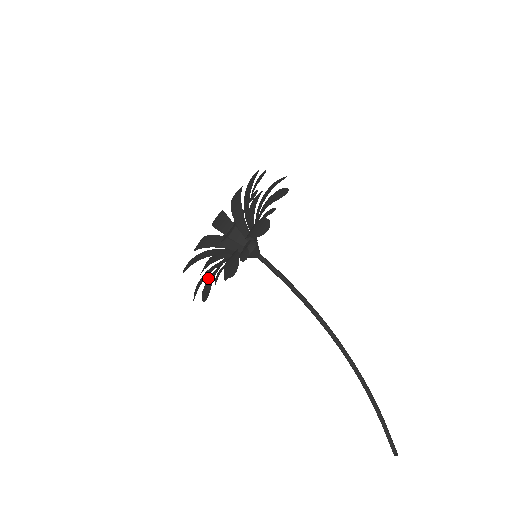
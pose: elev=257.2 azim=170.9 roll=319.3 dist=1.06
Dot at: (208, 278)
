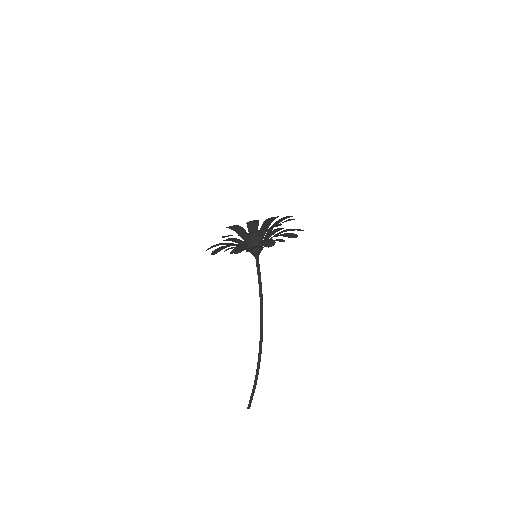
Dot at: (222, 243)
